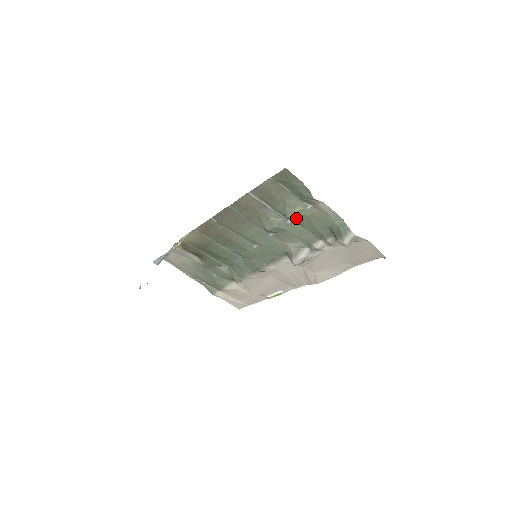
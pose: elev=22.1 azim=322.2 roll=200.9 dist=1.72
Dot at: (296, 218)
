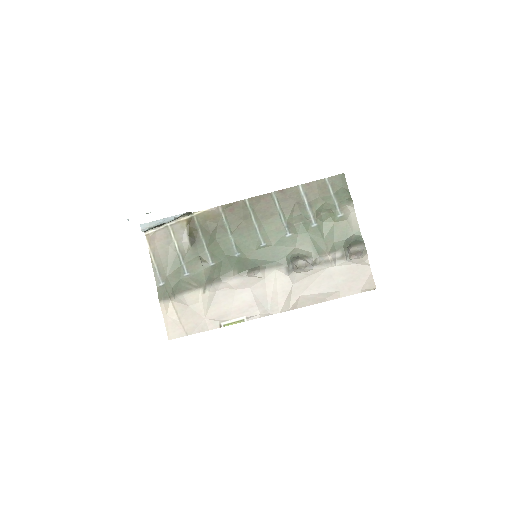
Dot at: (324, 221)
